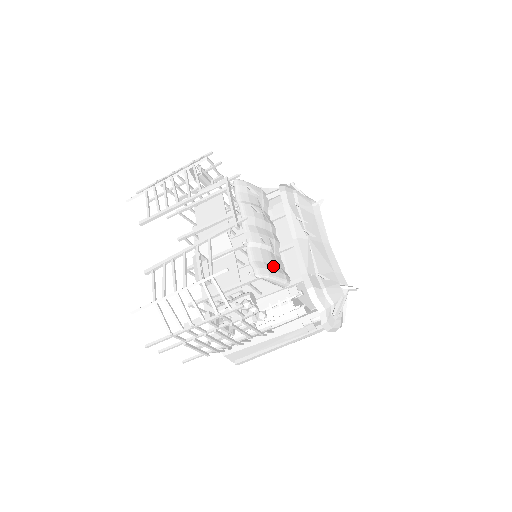
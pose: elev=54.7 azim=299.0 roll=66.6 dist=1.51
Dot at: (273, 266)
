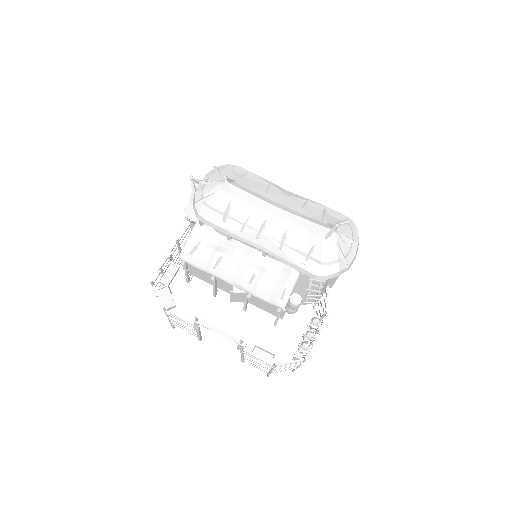
Dot at: (279, 284)
